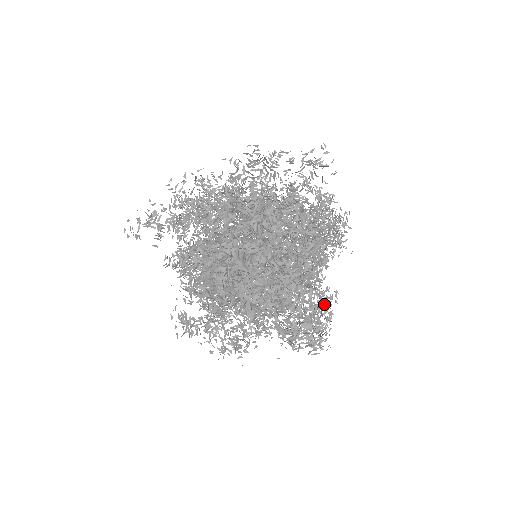
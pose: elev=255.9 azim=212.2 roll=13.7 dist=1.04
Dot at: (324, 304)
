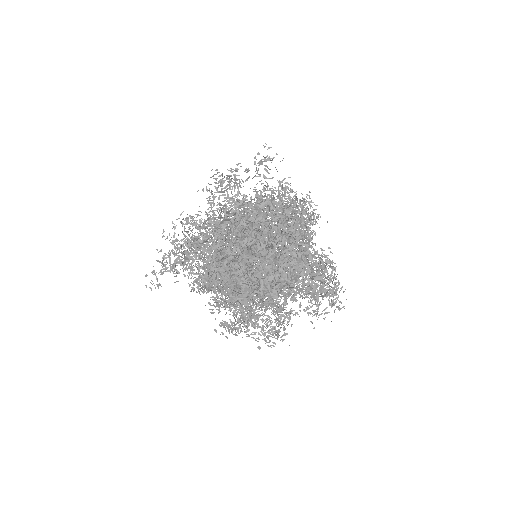
Dot at: (325, 262)
